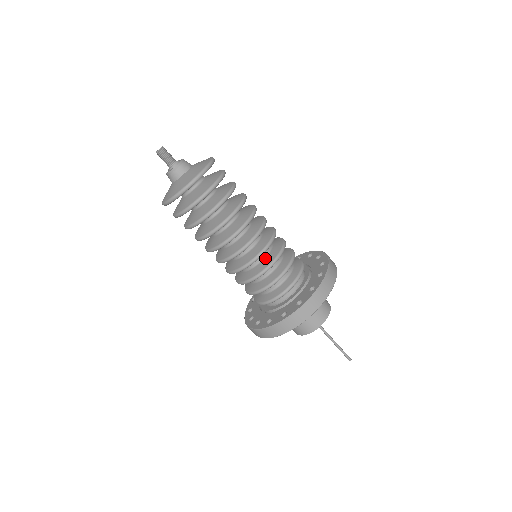
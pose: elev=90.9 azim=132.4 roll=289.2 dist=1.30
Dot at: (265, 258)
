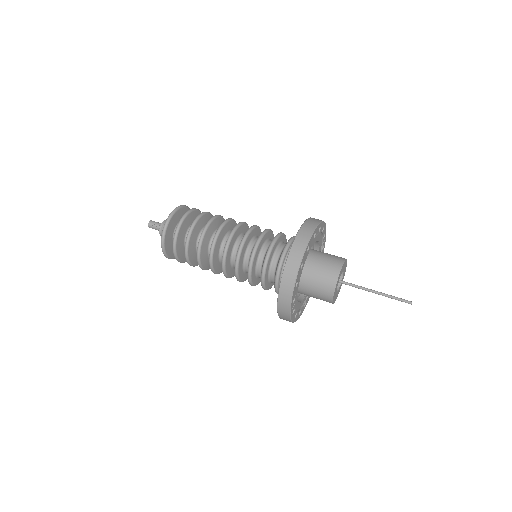
Dot at: (248, 264)
